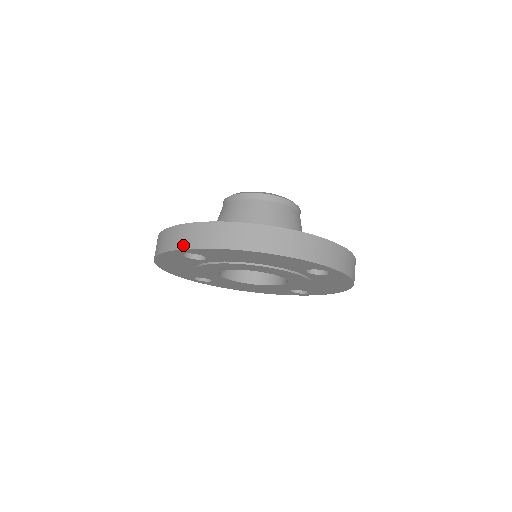
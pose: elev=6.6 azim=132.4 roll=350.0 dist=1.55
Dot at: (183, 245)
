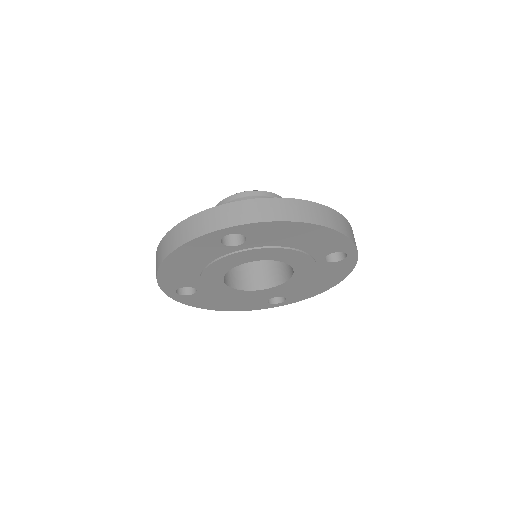
Dot at: (235, 222)
